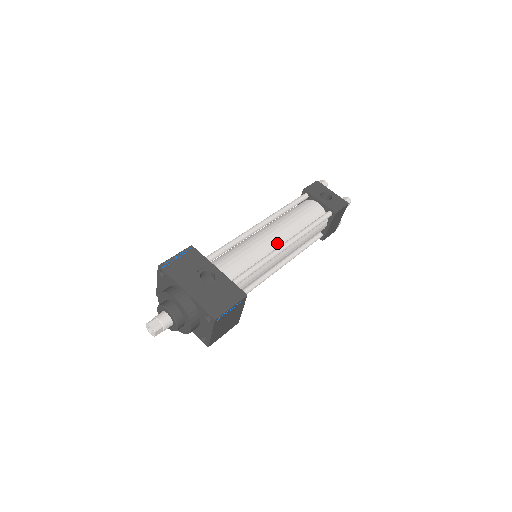
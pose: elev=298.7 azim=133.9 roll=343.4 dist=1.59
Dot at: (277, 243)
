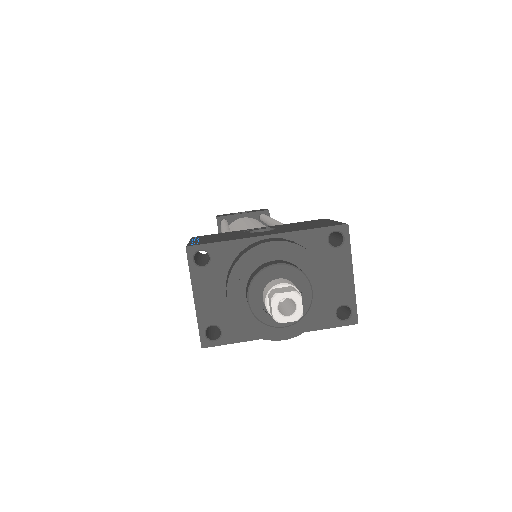
Dot at: (264, 226)
